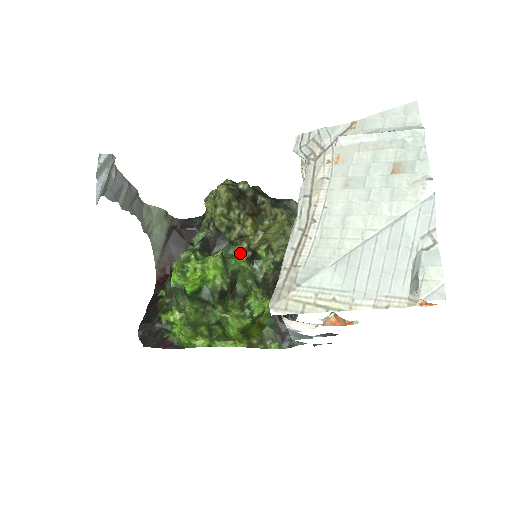
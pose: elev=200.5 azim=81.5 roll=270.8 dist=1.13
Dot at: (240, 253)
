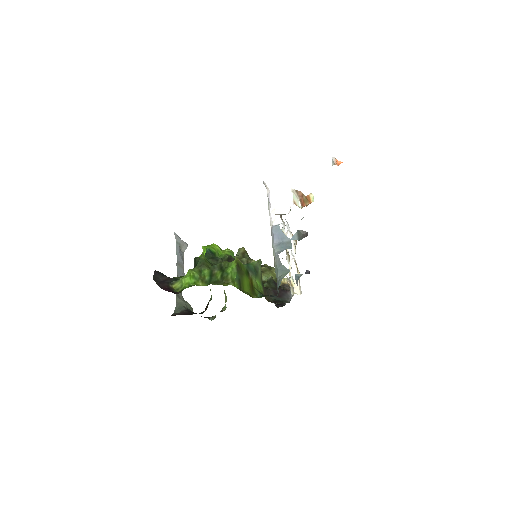
Dot at: occluded
